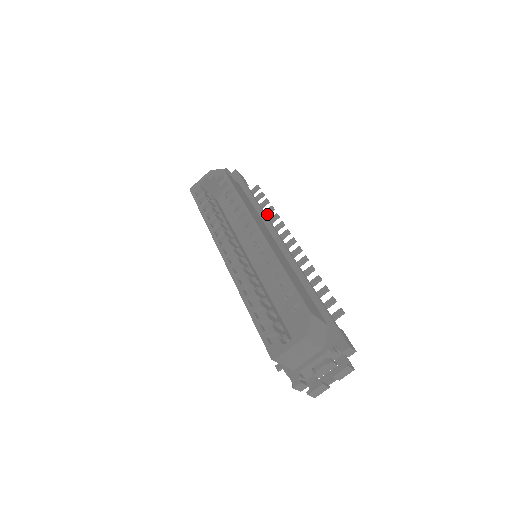
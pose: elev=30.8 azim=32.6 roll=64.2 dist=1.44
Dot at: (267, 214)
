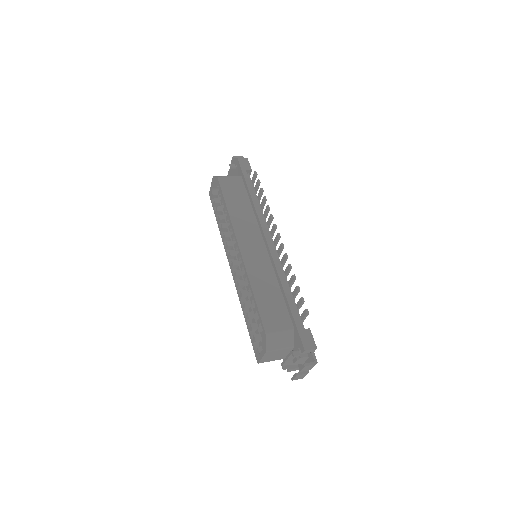
Dot at: (263, 205)
